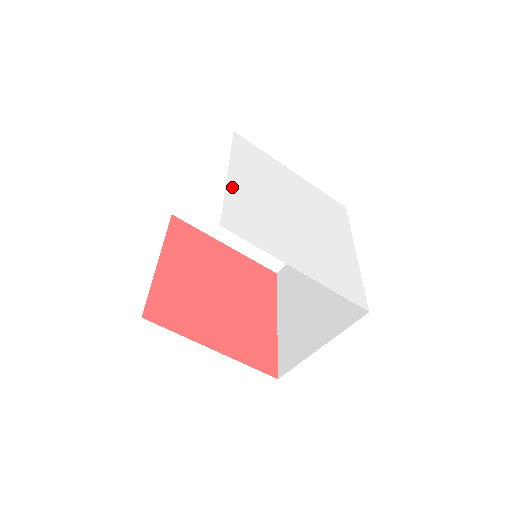
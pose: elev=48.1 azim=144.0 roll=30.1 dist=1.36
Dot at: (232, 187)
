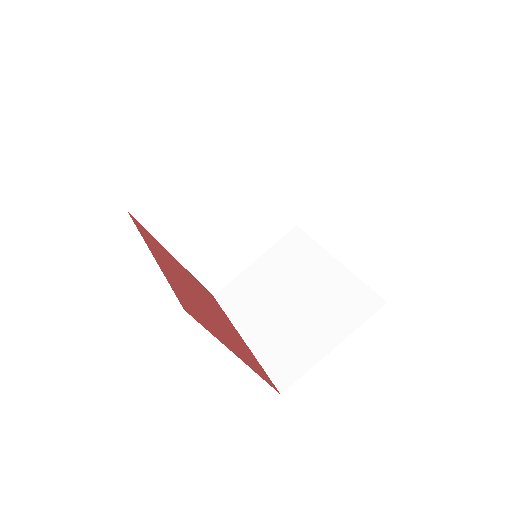
Dot at: occluded
